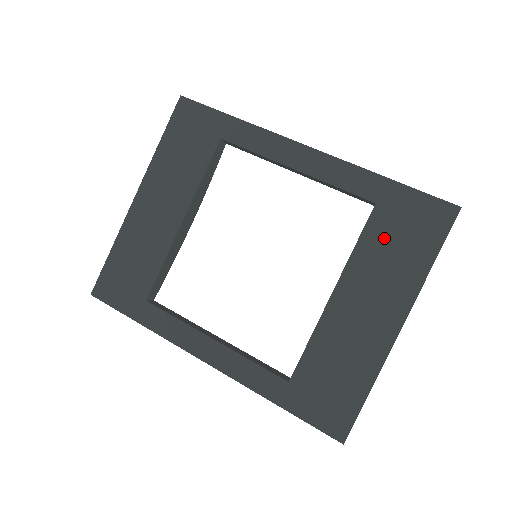
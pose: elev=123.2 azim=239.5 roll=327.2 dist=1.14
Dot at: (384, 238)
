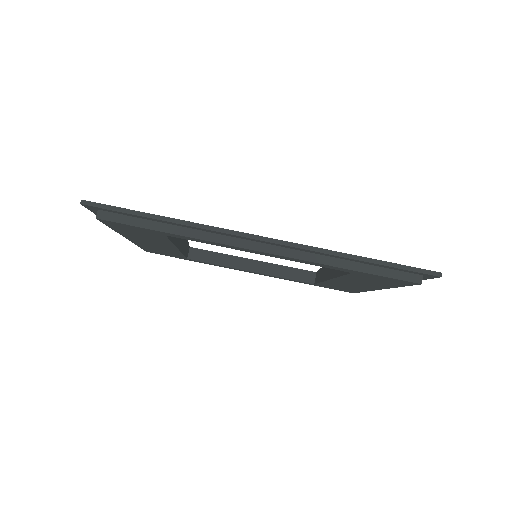
Dot at: (365, 279)
